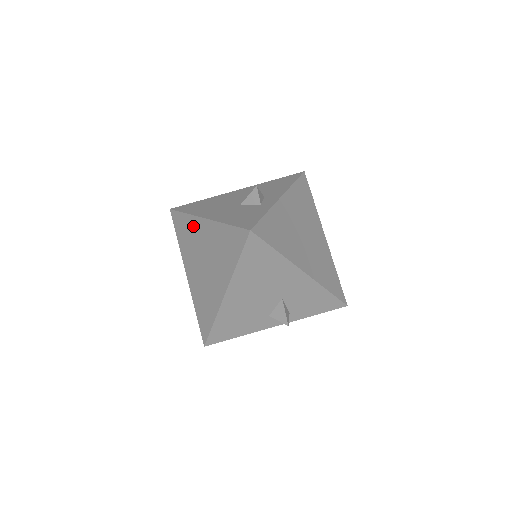
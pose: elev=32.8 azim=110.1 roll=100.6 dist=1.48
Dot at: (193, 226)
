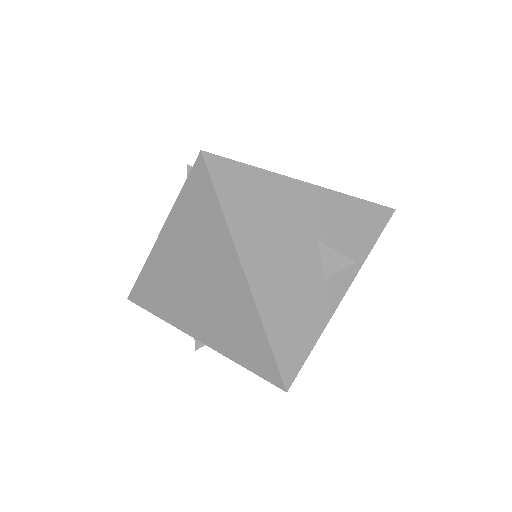
Dot at: (157, 268)
